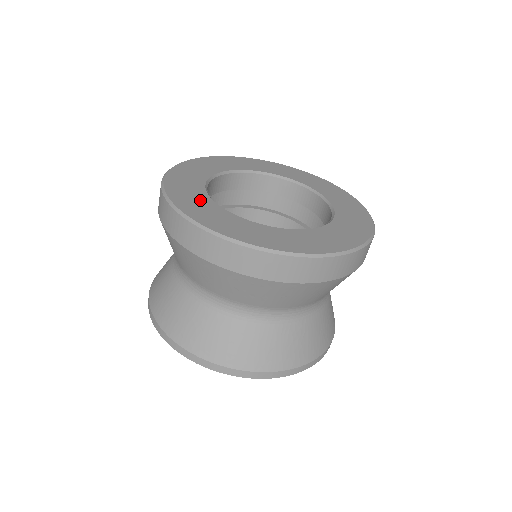
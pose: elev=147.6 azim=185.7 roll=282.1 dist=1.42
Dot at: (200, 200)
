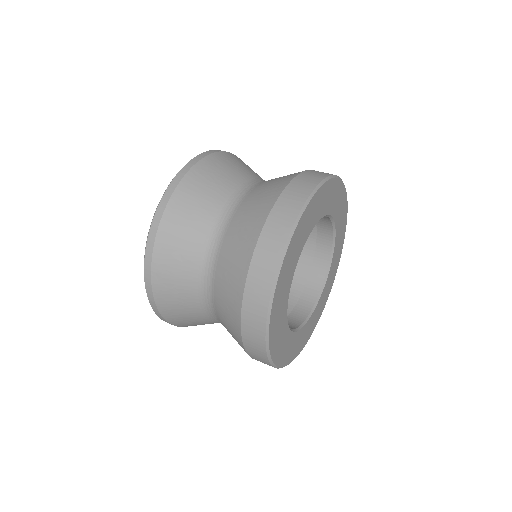
Dot at: (285, 295)
